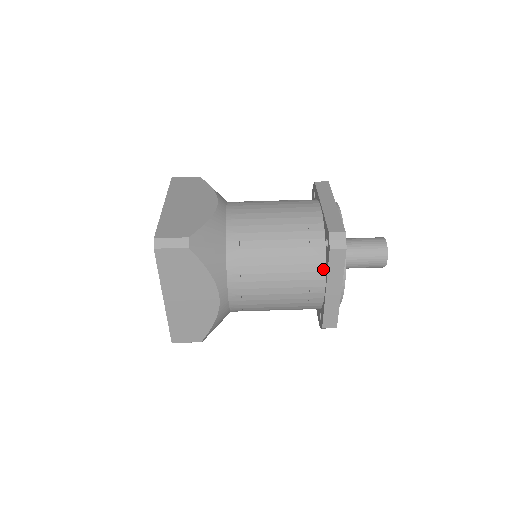
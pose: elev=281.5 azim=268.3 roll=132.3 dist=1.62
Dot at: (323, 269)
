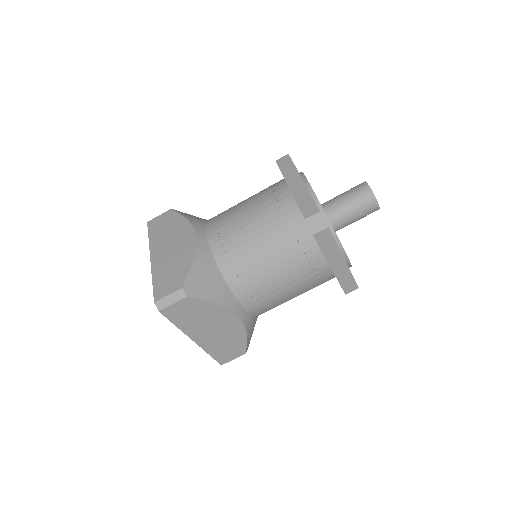
Dot at: (318, 250)
